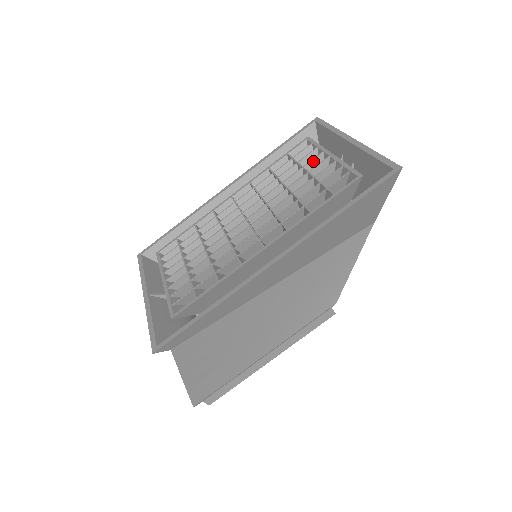
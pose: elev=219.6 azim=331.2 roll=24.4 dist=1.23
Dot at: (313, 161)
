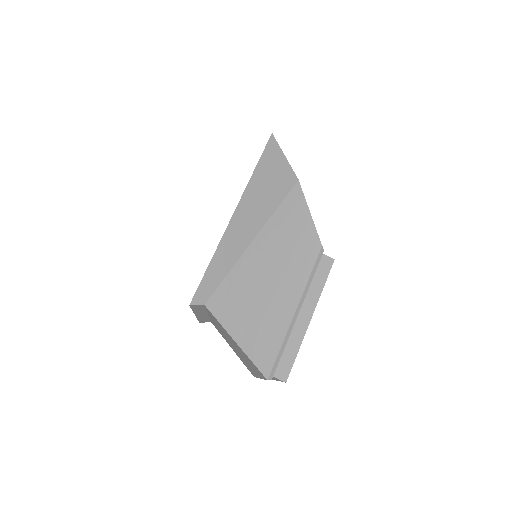
Dot at: occluded
